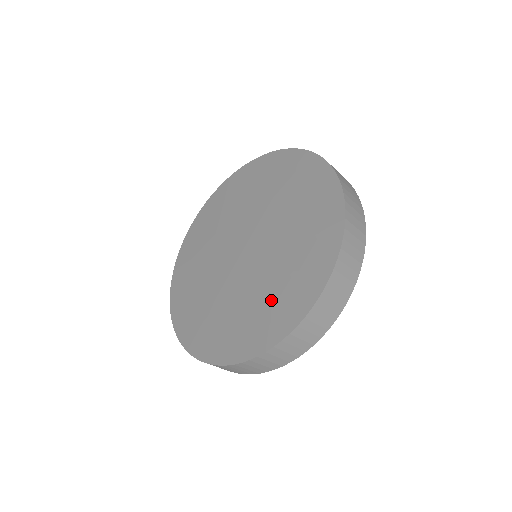
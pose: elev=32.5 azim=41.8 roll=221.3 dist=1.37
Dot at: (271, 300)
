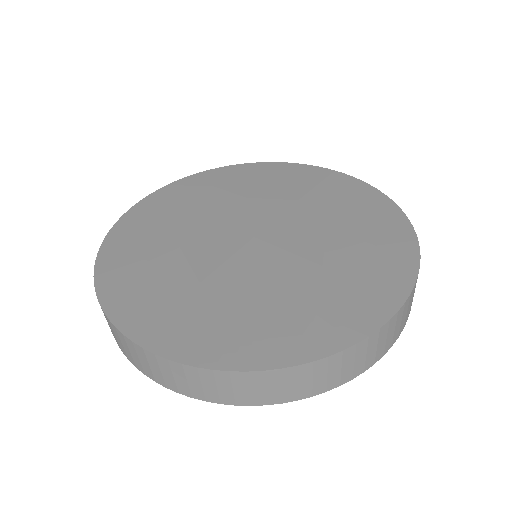
Dot at: (315, 299)
